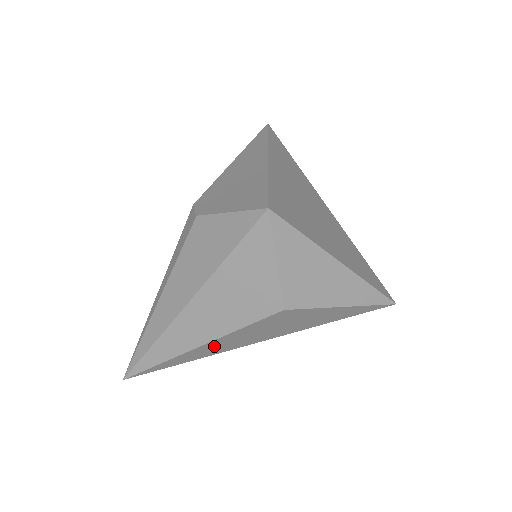
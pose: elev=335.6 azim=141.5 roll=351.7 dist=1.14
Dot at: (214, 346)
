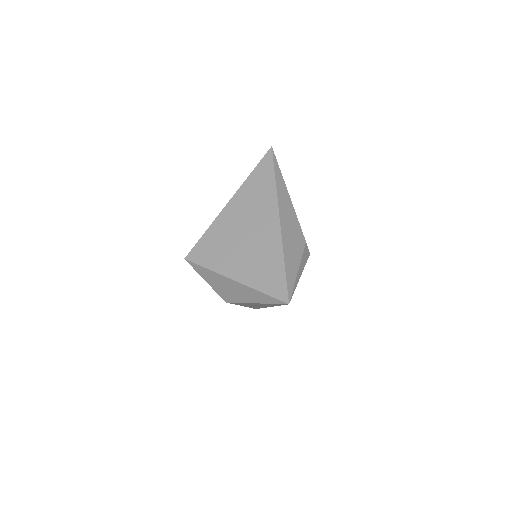
Dot at: (250, 306)
